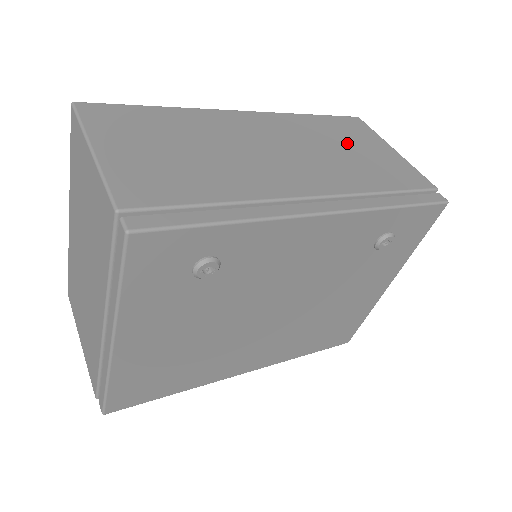
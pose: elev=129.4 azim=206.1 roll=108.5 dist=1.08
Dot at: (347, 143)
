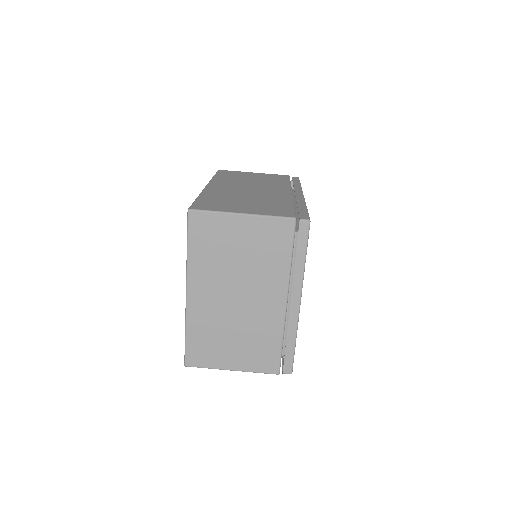
Dot at: (246, 177)
